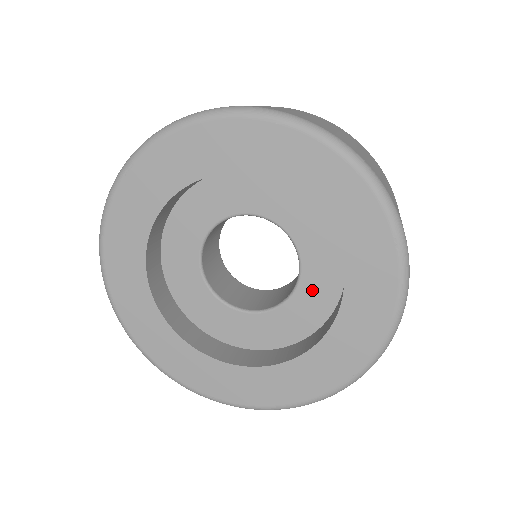
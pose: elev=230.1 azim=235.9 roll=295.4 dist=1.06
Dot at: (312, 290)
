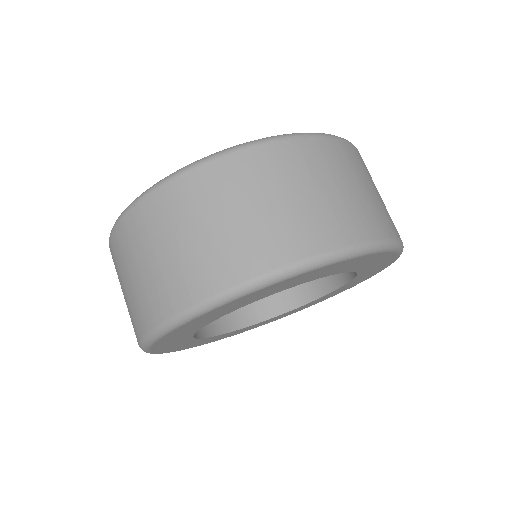
Dot at: occluded
